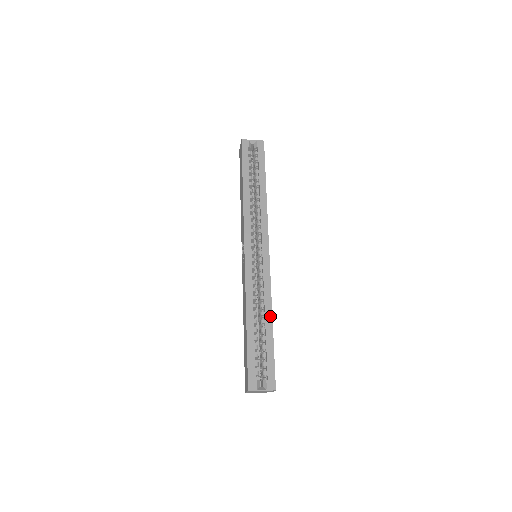
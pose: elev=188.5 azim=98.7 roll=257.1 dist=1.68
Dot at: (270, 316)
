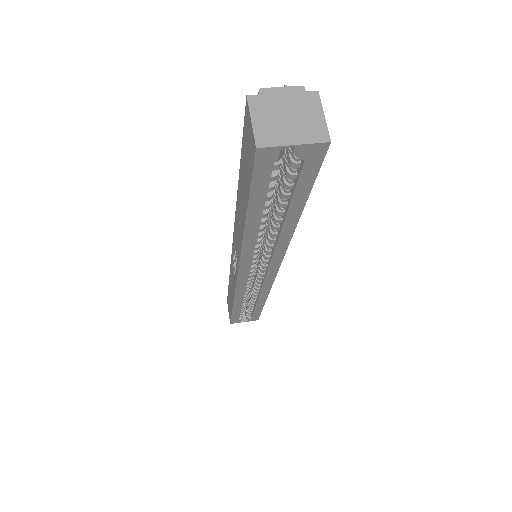
Dot at: (263, 301)
